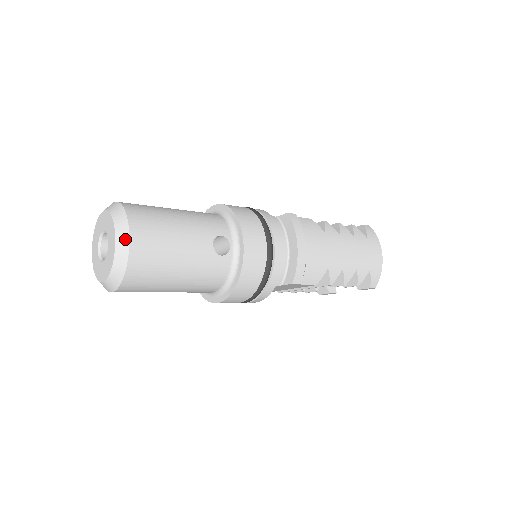
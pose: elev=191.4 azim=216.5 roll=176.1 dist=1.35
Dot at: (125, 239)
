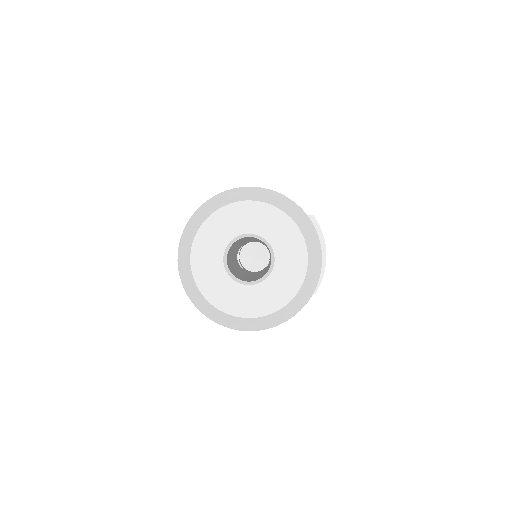
Dot at: (318, 258)
